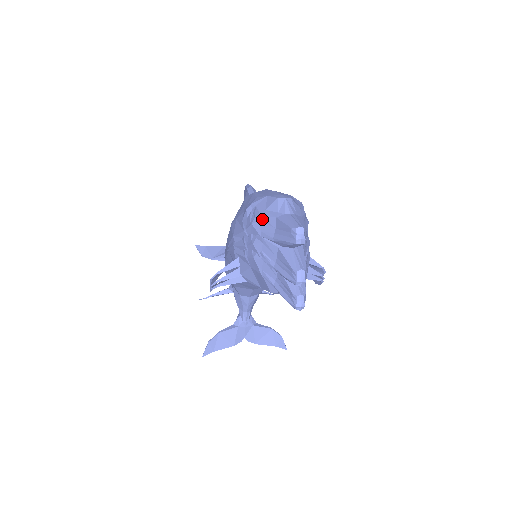
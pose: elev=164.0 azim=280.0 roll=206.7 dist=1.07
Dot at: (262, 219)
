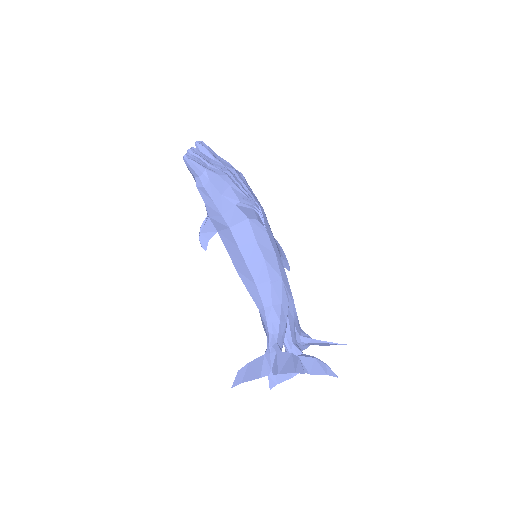
Dot at: occluded
